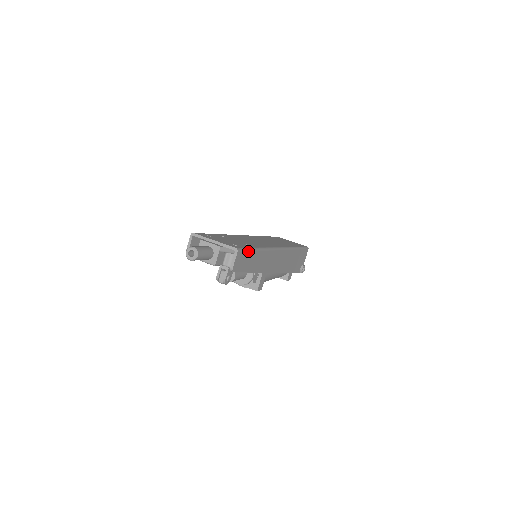
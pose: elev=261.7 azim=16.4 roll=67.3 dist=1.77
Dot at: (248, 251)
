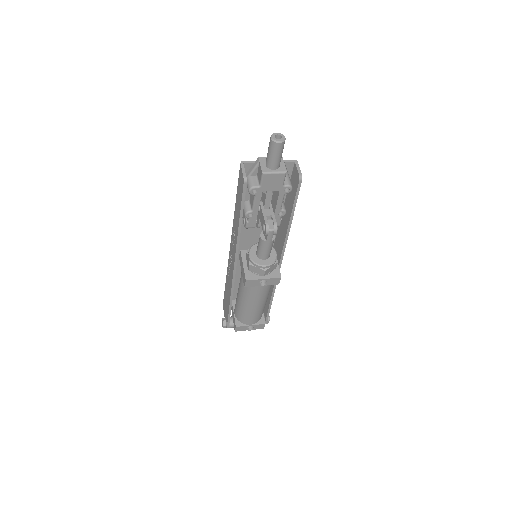
Dot at: occluded
